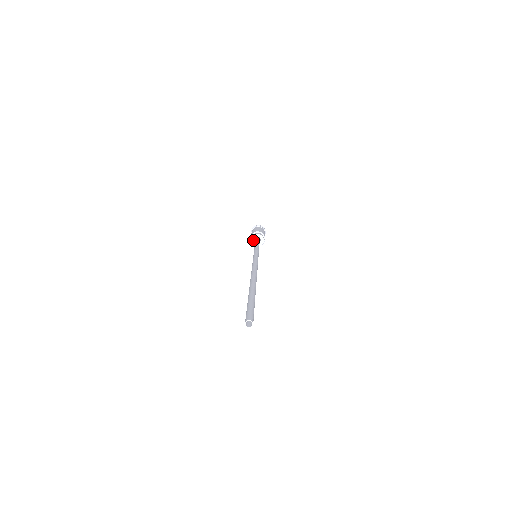
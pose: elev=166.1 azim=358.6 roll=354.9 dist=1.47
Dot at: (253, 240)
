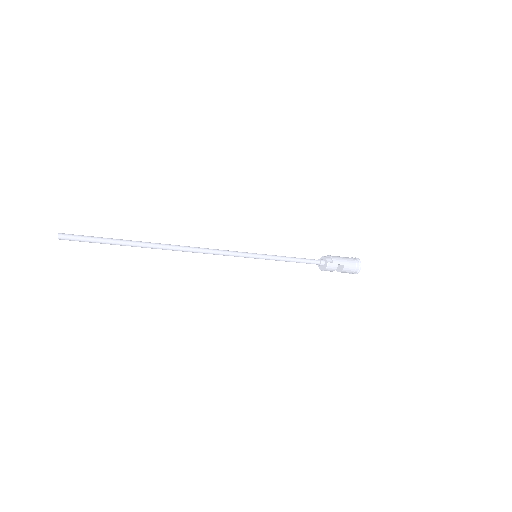
Dot at: occluded
